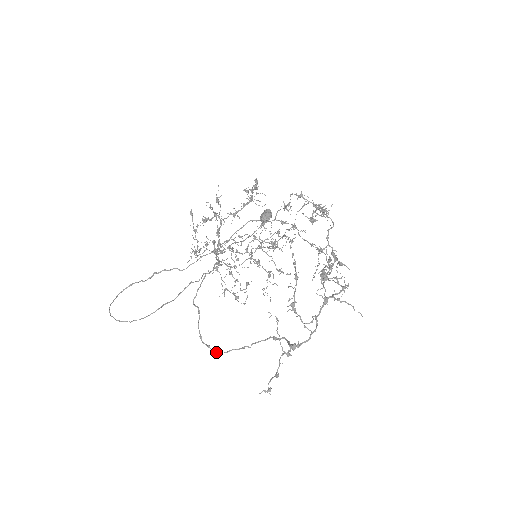
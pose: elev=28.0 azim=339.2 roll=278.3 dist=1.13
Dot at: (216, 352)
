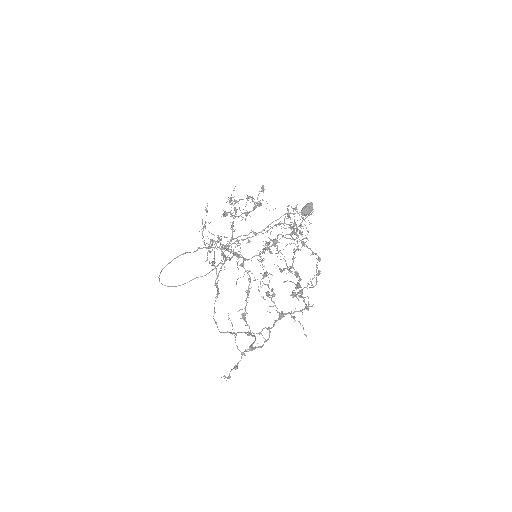
Dot at: (218, 329)
